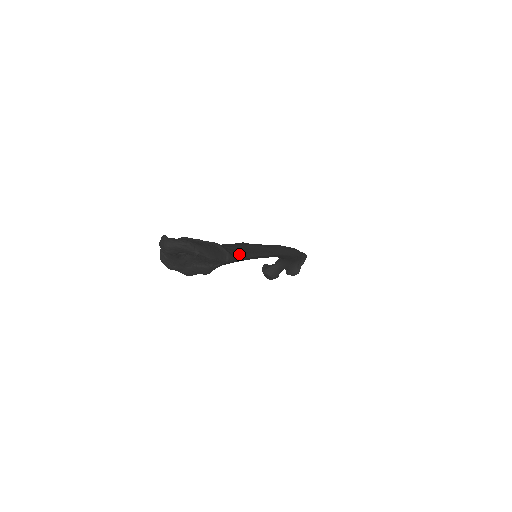
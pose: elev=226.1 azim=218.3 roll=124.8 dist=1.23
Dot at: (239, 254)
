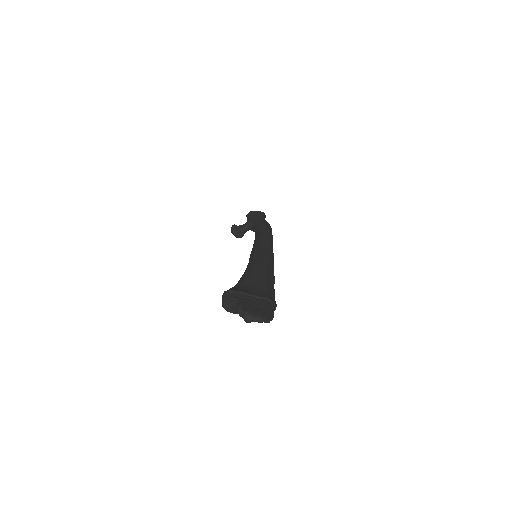
Dot at: (274, 293)
